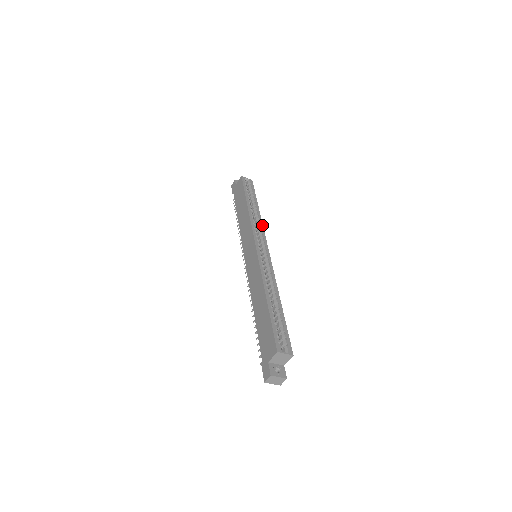
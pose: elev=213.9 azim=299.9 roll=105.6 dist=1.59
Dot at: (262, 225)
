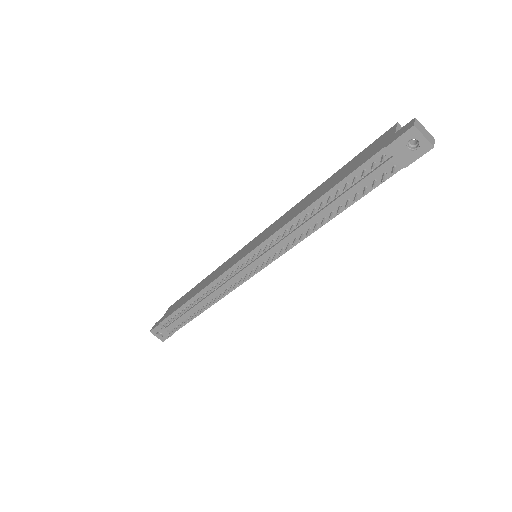
Dot at: occluded
